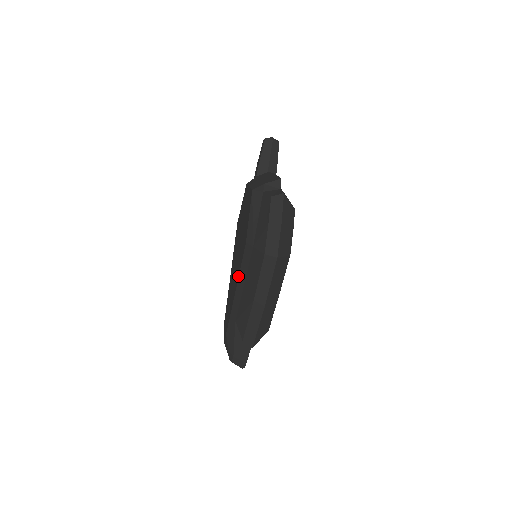
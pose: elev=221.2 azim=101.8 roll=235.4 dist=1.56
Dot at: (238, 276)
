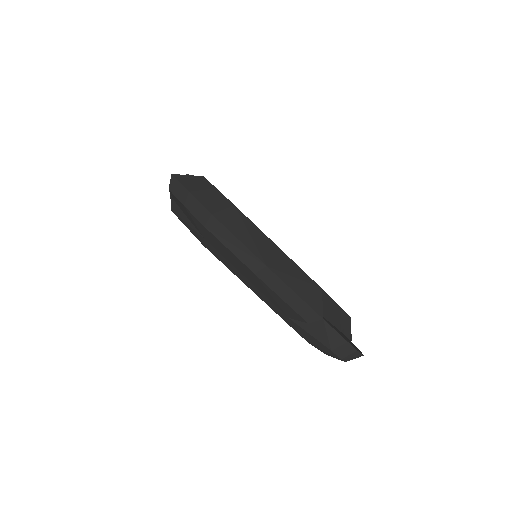
Dot at: occluded
